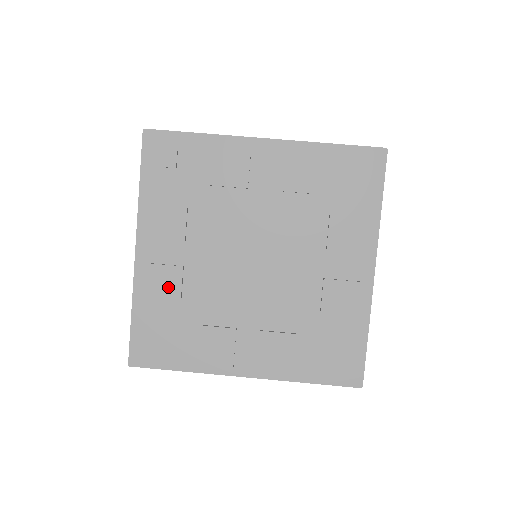
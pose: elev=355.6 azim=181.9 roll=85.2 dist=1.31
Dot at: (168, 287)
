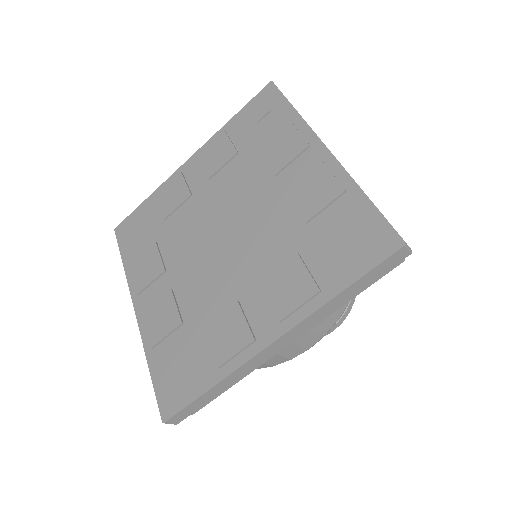
Dot at: (173, 200)
